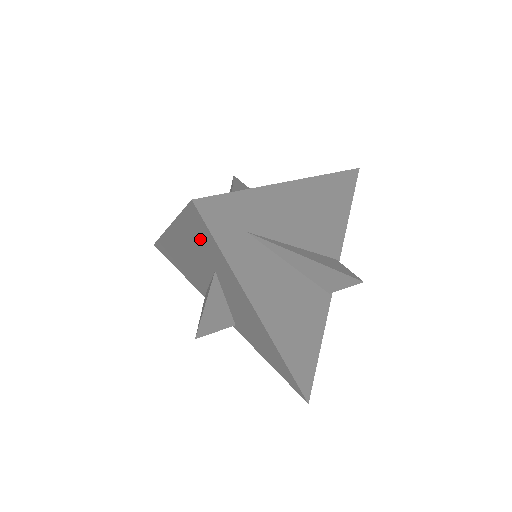
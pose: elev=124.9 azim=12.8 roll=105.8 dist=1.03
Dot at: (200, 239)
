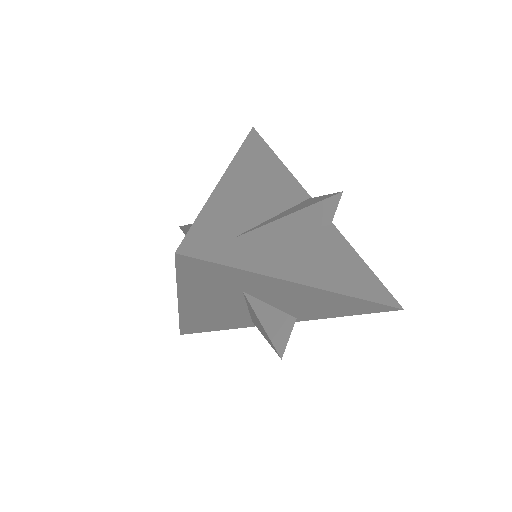
Dot at: (209, 279)
